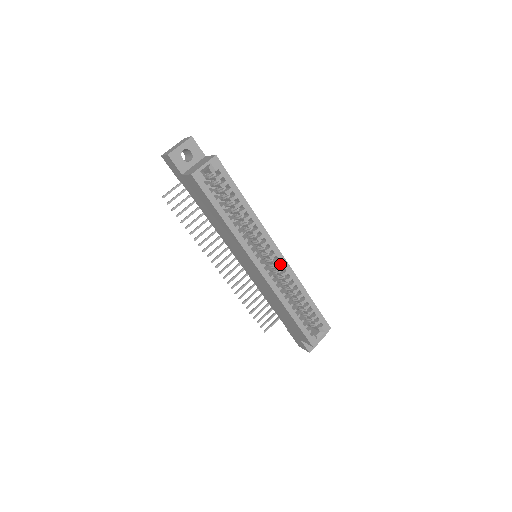
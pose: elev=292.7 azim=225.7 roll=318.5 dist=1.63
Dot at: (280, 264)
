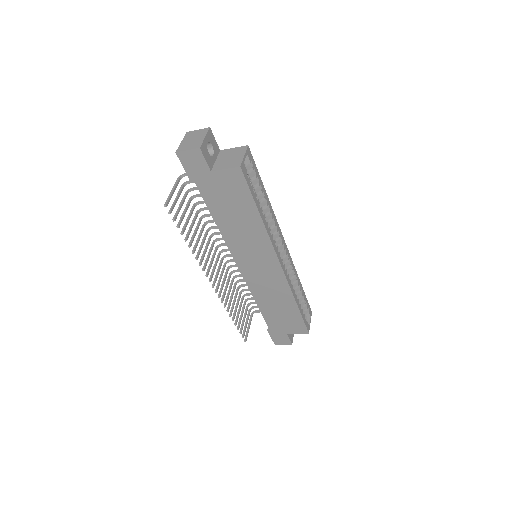
Dot at: occluded
